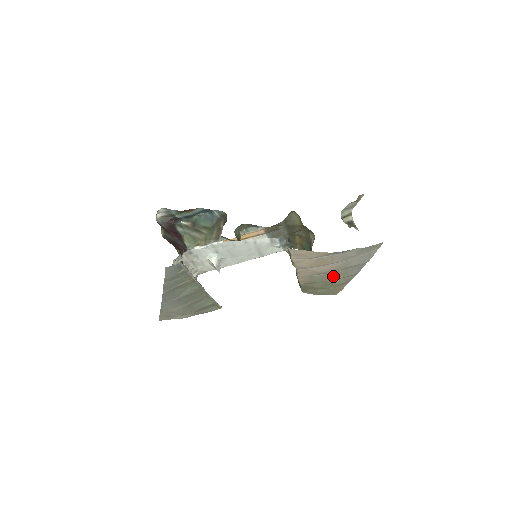
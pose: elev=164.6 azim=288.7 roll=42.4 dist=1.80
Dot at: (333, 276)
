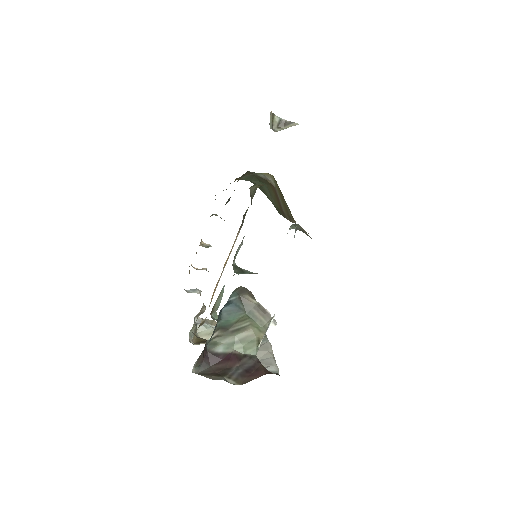
Dot at: occluded
